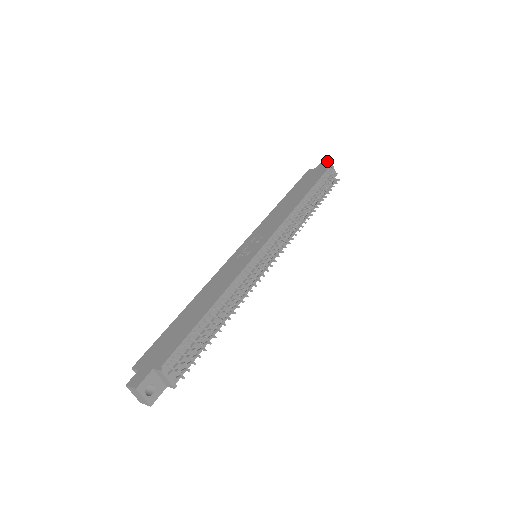
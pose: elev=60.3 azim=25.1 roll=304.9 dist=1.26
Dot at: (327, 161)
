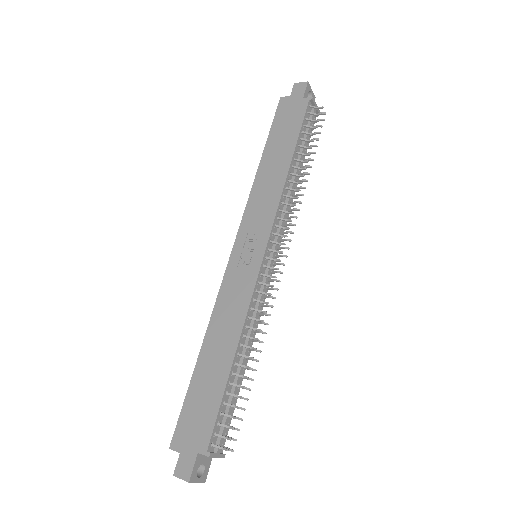
Dot at: (303, 83)
